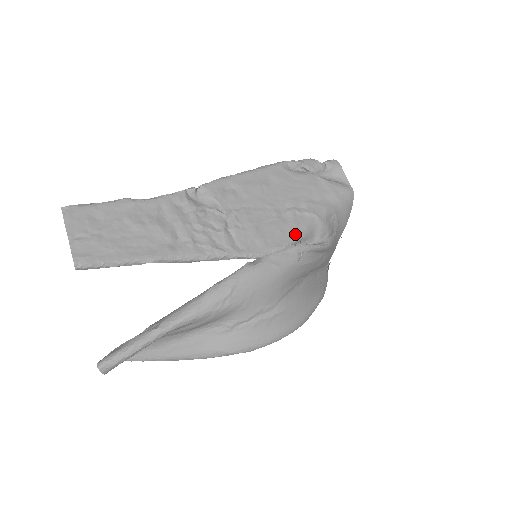
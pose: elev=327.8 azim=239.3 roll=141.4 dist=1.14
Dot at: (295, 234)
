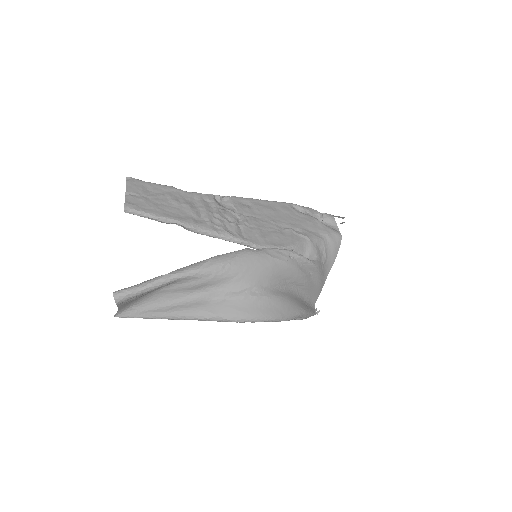
Dot at: (289, 243)
